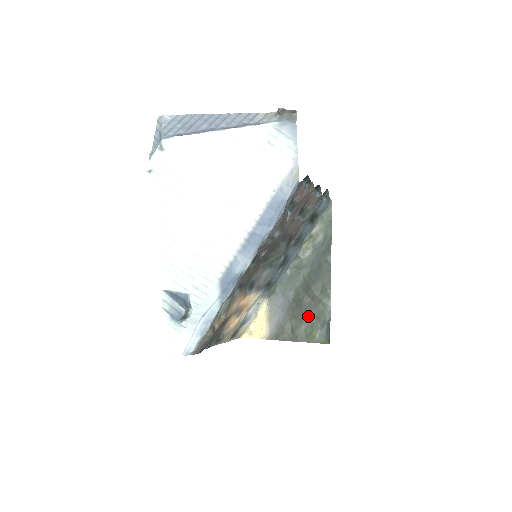
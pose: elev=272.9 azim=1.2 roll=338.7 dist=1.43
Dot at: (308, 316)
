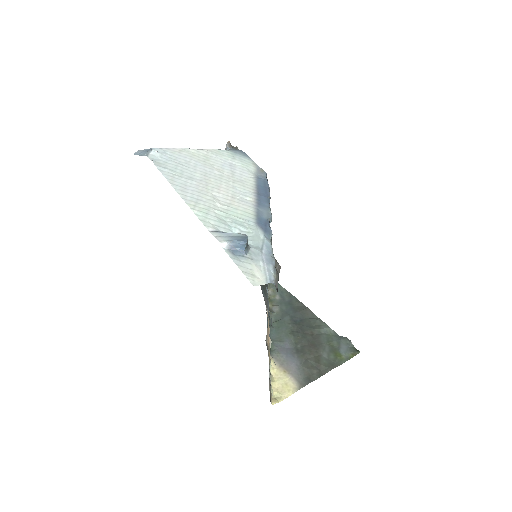
Dot at: (320, 346)
